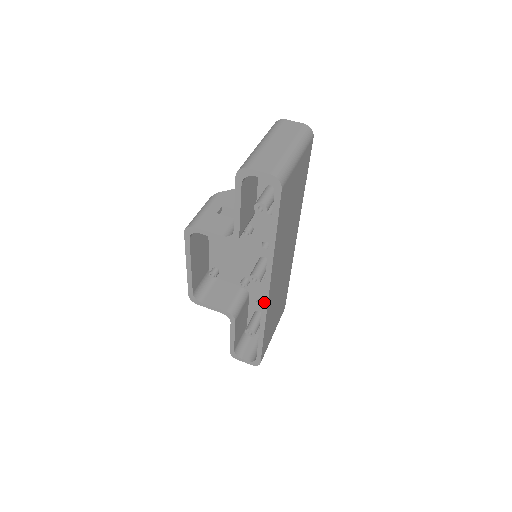
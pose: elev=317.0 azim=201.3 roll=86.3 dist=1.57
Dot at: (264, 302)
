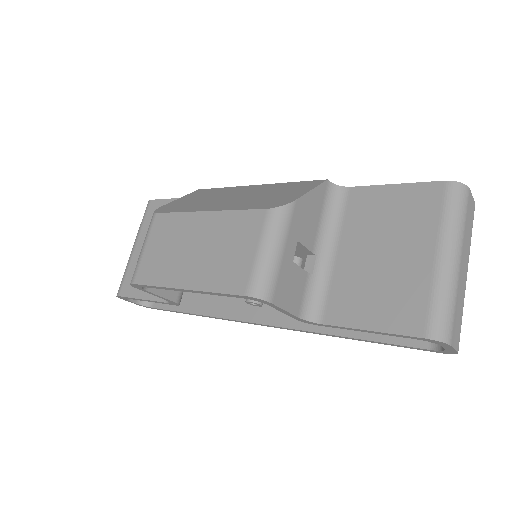
Dot at: (246, 322)
